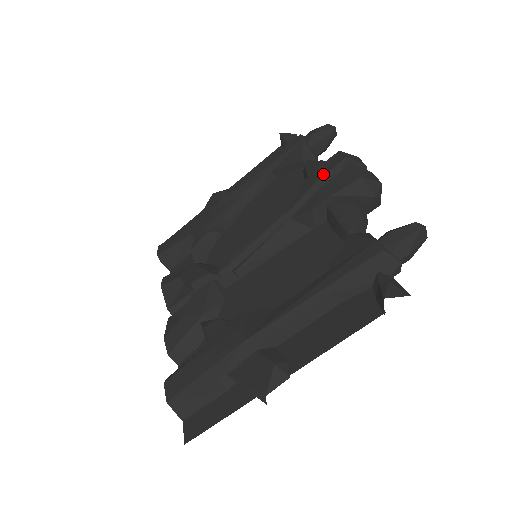
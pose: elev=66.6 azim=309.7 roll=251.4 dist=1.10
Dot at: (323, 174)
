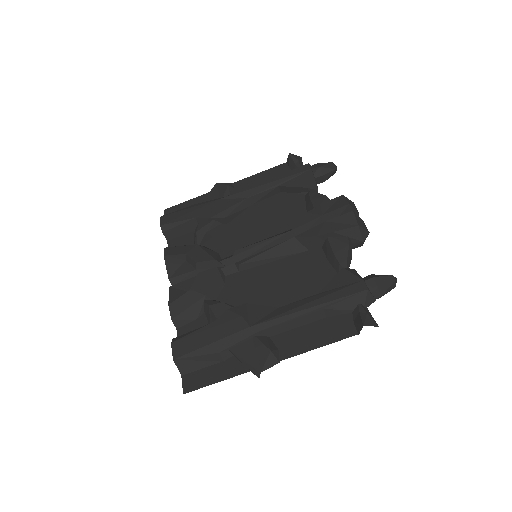
Dot at: (328, 211)
